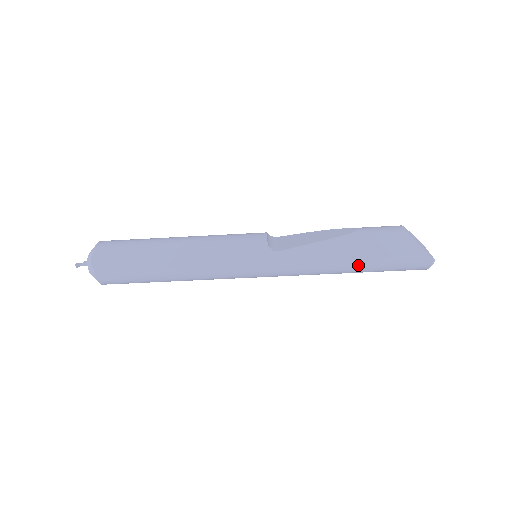
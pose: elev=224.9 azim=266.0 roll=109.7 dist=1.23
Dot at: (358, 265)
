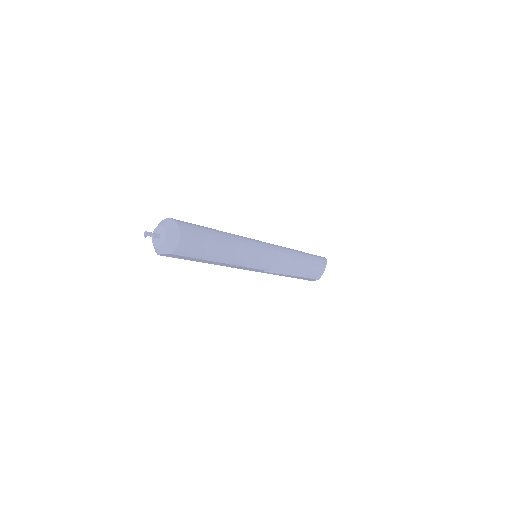
Dot at: occluded
